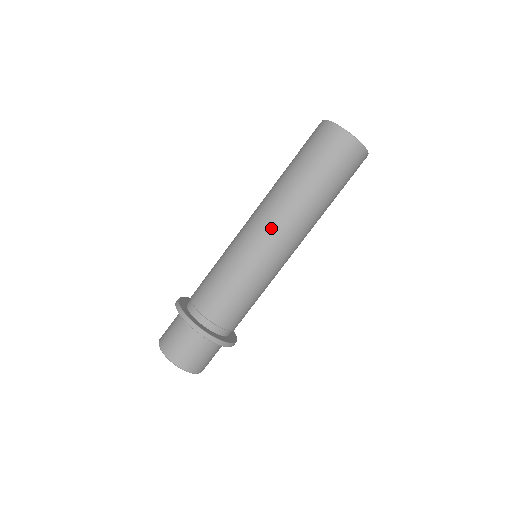
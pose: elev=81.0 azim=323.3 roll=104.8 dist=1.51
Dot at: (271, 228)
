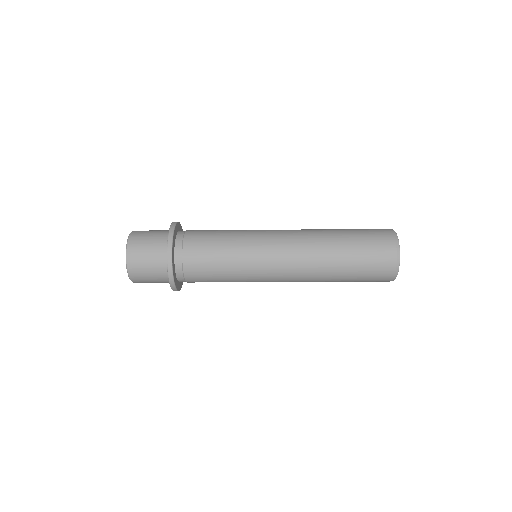
Dot at: occluded
